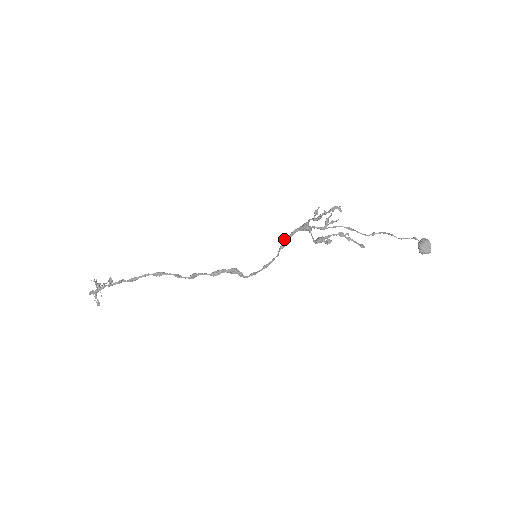
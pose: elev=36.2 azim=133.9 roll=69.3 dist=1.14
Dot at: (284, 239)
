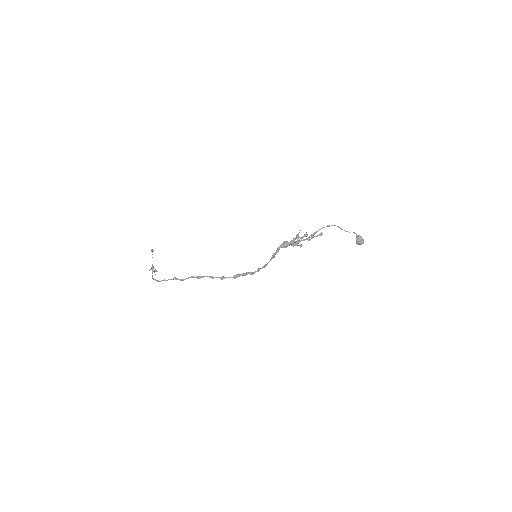
Dot at: (274, 254)
